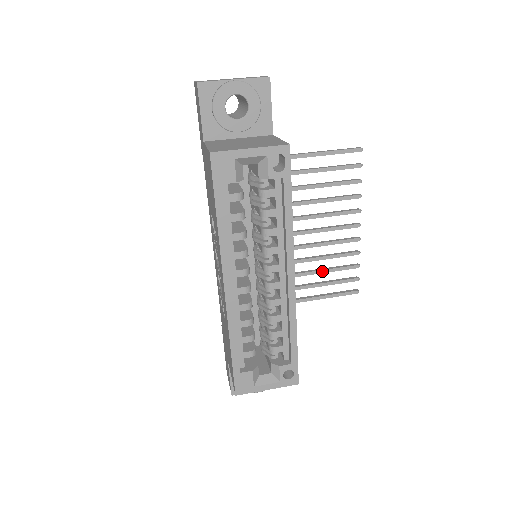
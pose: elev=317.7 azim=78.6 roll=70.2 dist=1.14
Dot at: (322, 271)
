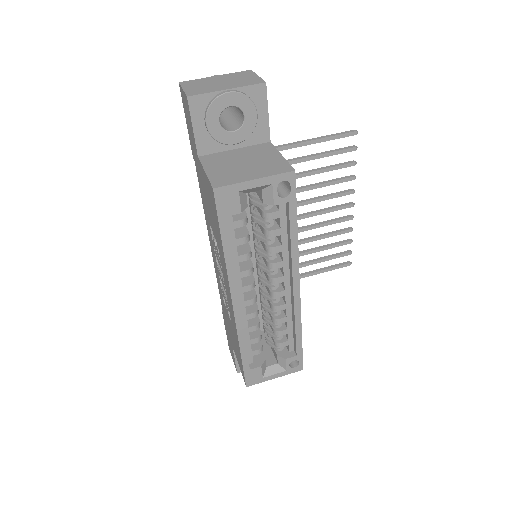
Dot at: (316, 250)
